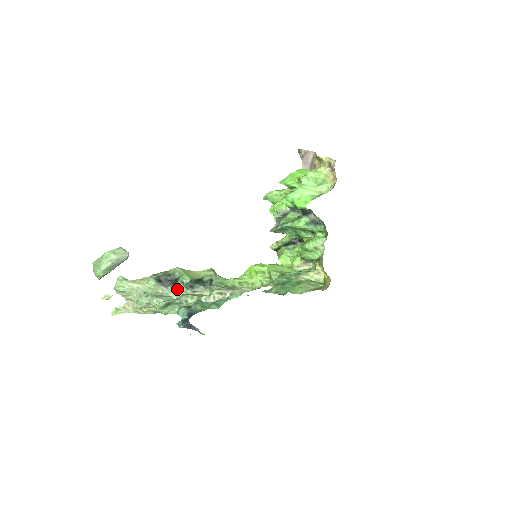
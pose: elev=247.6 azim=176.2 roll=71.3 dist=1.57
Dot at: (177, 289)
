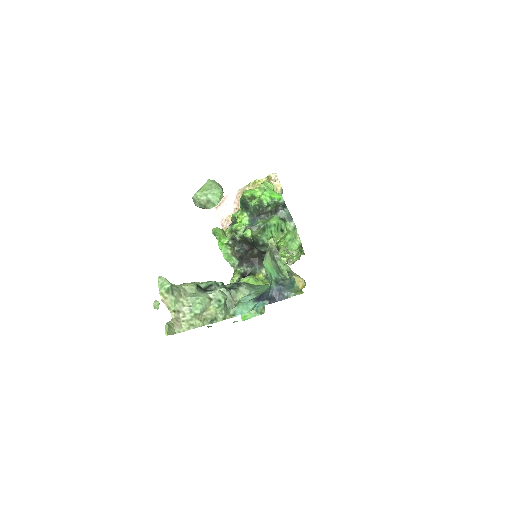
Dot at: occluded
